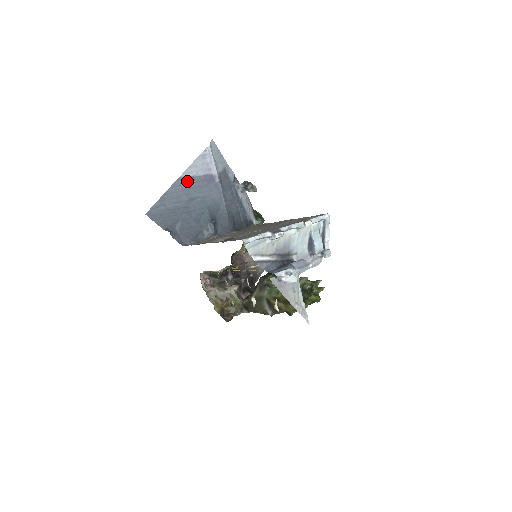
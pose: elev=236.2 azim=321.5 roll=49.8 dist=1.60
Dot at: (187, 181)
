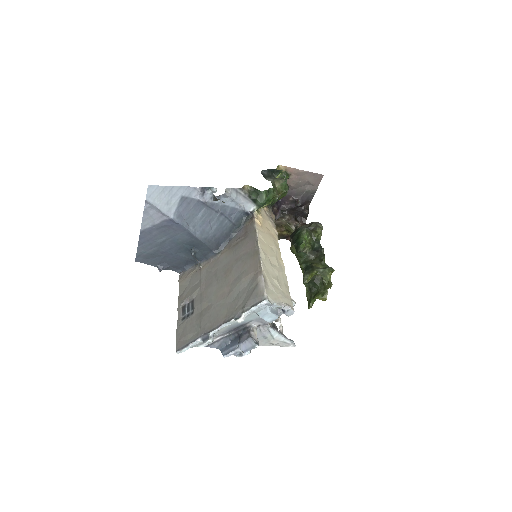
Dot at: (149, 231)
